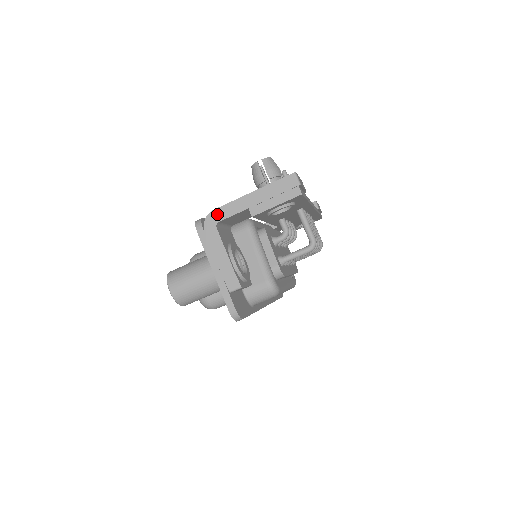
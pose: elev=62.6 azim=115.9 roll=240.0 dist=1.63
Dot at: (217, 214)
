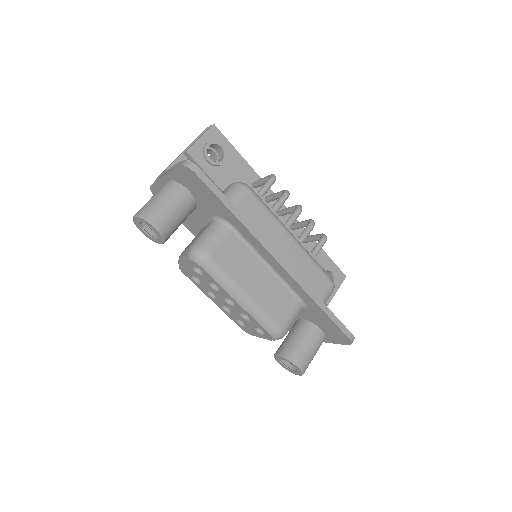
Dot at: occluded
